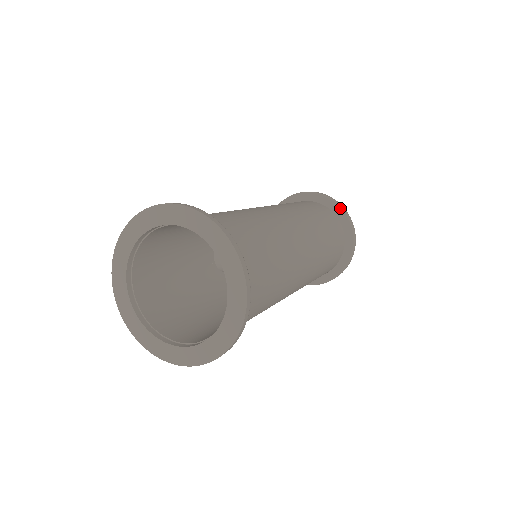
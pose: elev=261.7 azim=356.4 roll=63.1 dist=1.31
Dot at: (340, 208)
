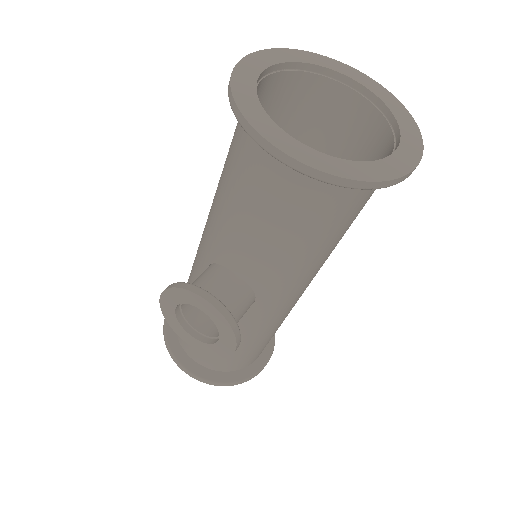
Dot at: occluded
